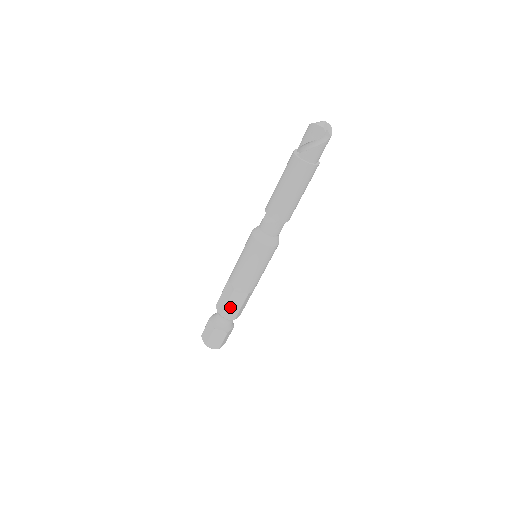
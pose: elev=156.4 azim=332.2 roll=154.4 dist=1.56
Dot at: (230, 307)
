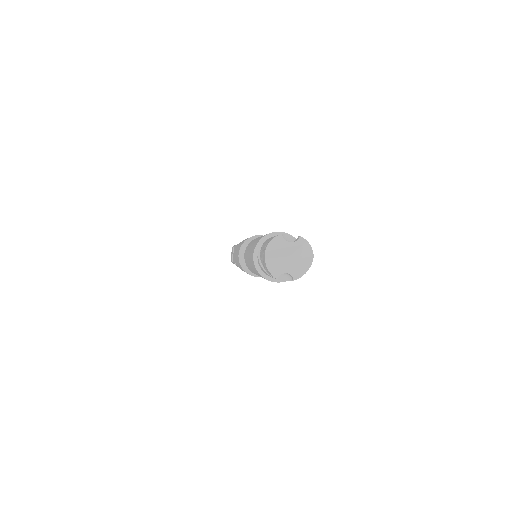
Dot at: occluded
